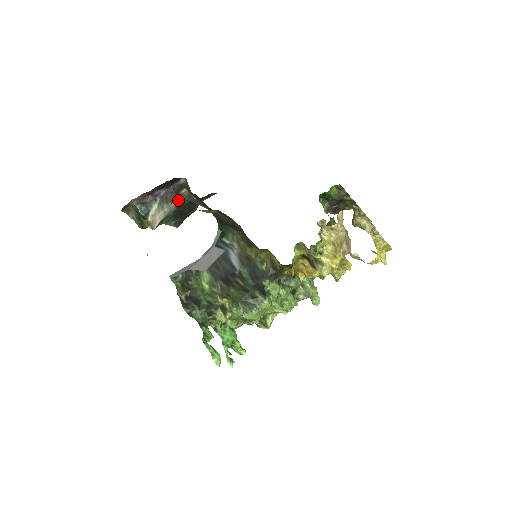
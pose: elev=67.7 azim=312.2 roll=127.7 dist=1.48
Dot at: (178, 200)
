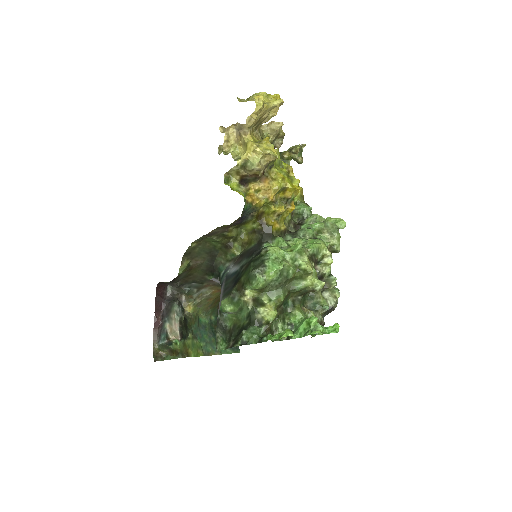
Dot at: (176, 301)
